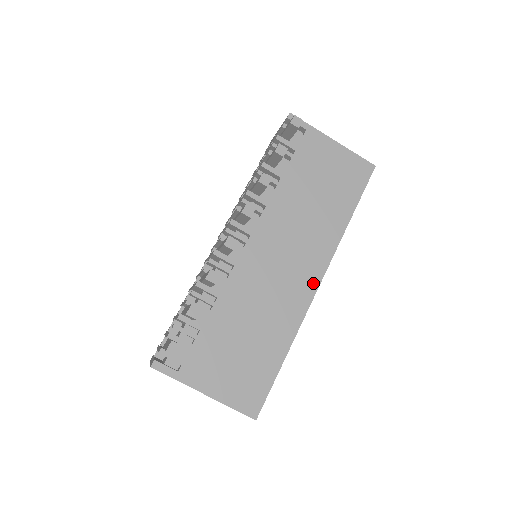
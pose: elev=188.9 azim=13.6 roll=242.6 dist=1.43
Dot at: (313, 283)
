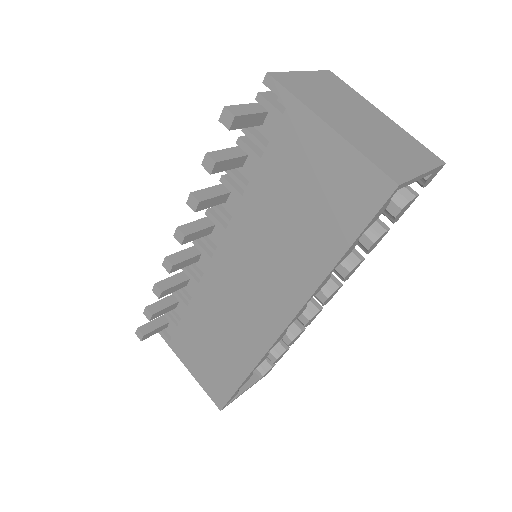
Dot at: (276, 326)
